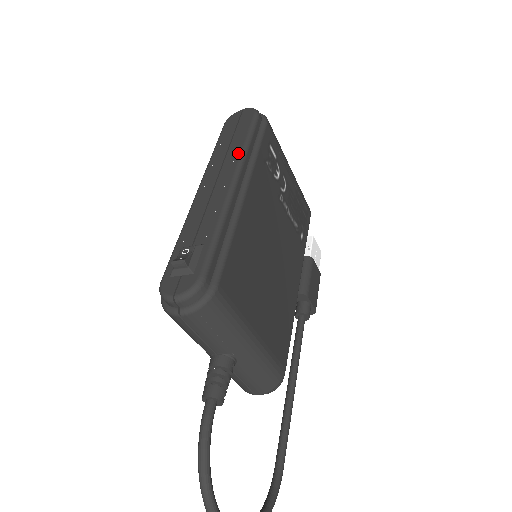
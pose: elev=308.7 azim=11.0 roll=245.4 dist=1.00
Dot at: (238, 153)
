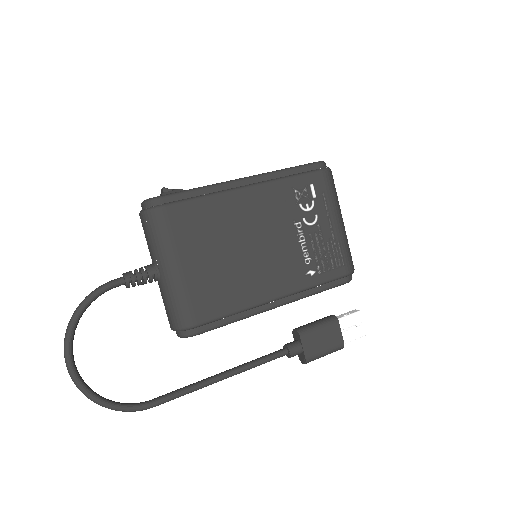
Dot at: (272, 171)
